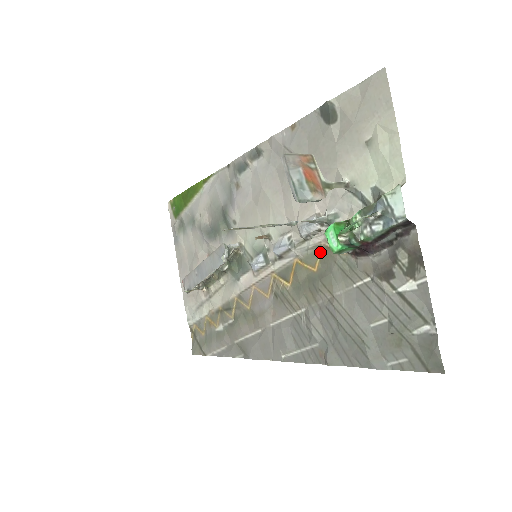
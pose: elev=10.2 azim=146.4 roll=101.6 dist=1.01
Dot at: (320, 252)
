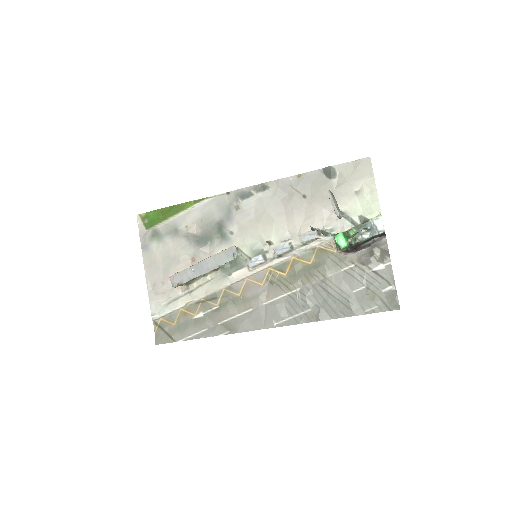
Dot at: (315, 252)
